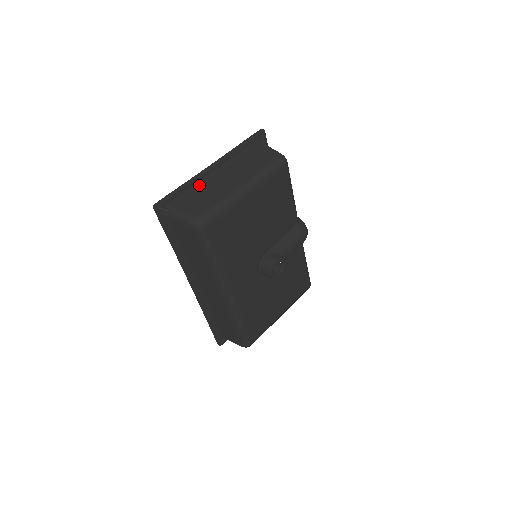
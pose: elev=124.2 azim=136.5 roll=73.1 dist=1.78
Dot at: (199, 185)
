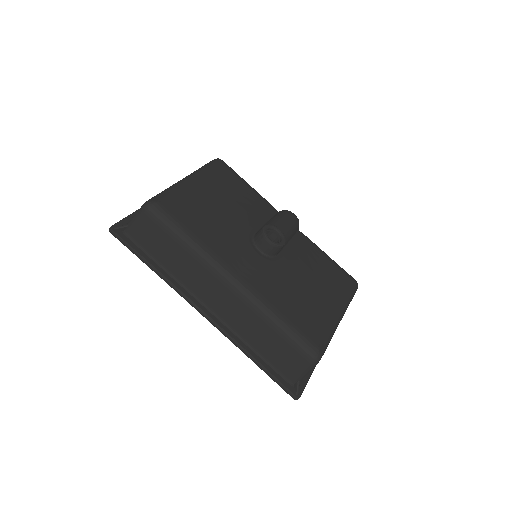
Dot at: occluded
